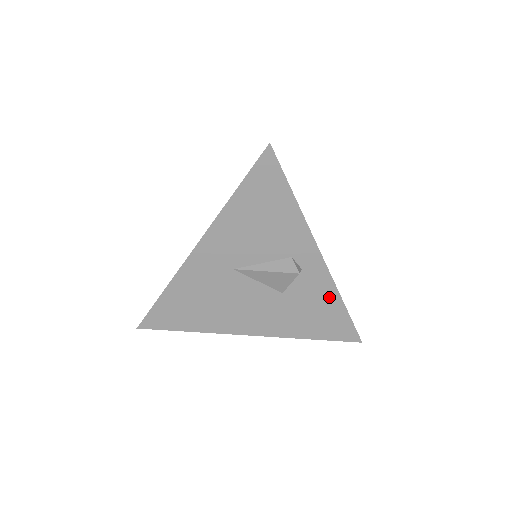
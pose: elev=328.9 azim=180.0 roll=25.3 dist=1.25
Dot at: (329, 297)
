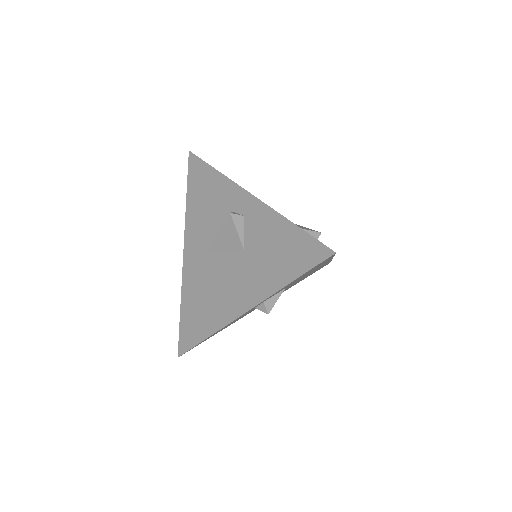
Dot at: (276, 225)
